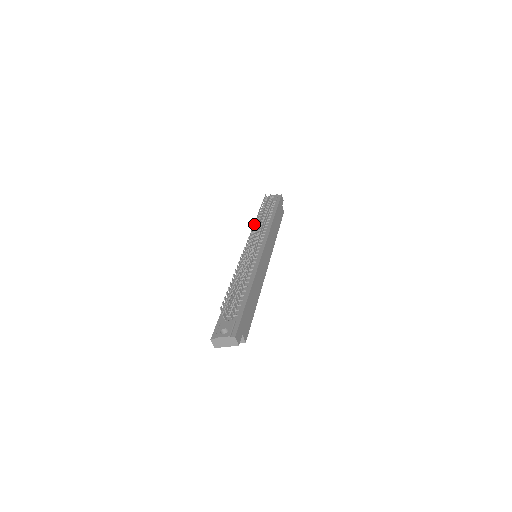
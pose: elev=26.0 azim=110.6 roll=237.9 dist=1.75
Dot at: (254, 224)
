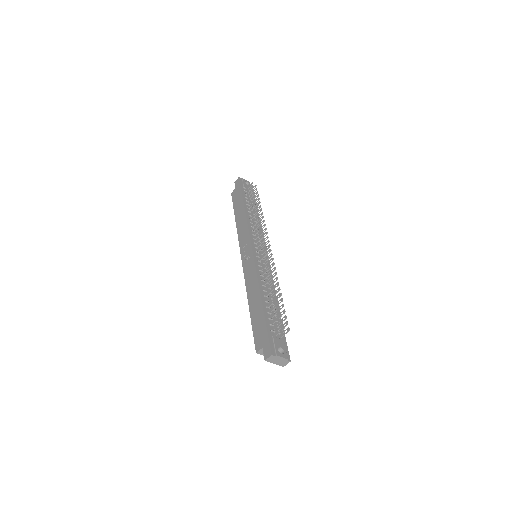
Dot at: occluded
